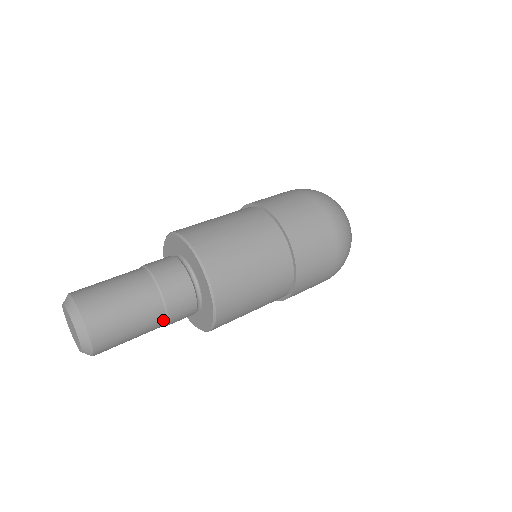
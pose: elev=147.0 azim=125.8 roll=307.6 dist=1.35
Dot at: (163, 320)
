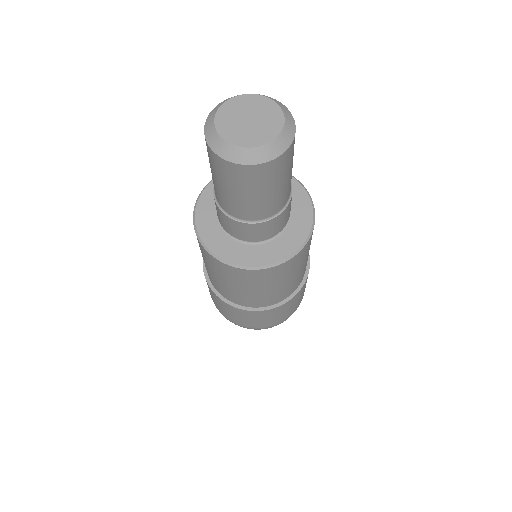
Dot at: (289, 194)
